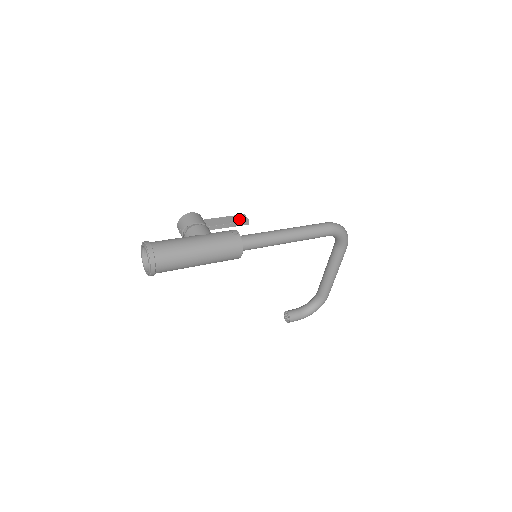
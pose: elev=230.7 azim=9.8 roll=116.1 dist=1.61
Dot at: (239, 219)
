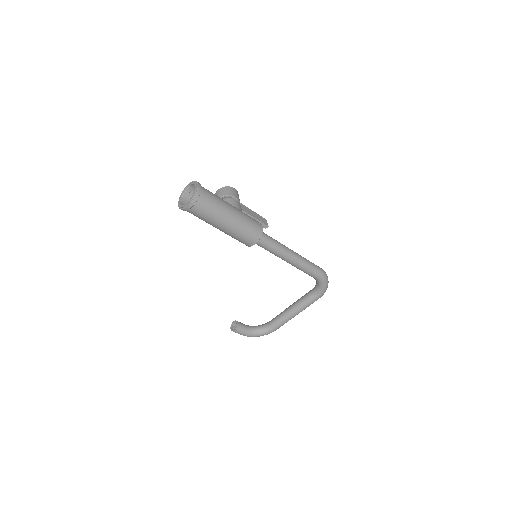
Dot at: (262, 220)
